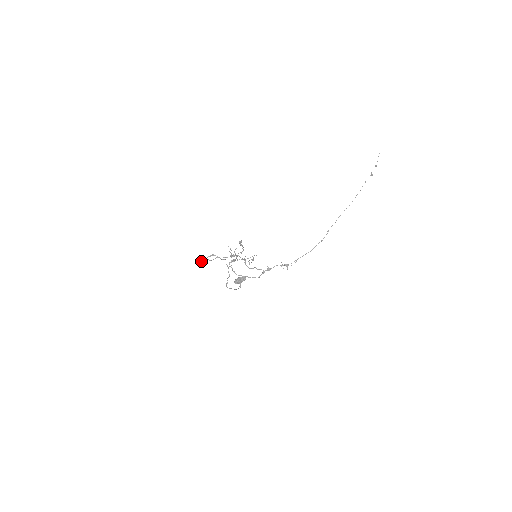
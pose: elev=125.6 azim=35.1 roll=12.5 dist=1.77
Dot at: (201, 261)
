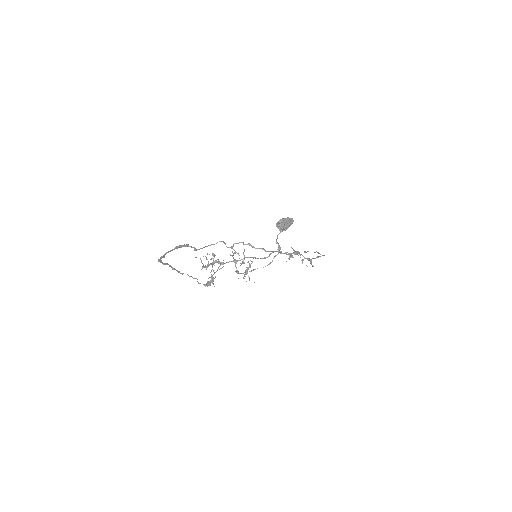
Dot at: (160, 260)
